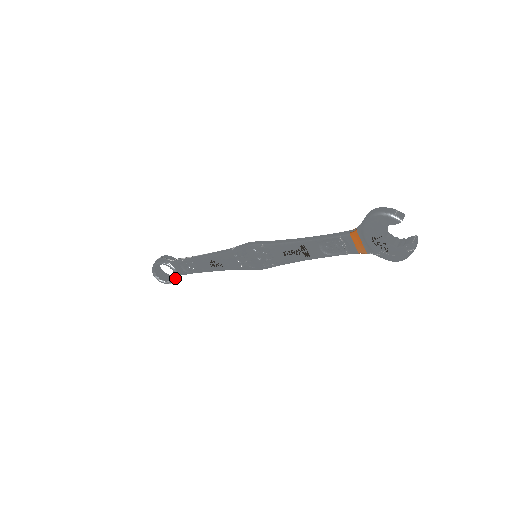
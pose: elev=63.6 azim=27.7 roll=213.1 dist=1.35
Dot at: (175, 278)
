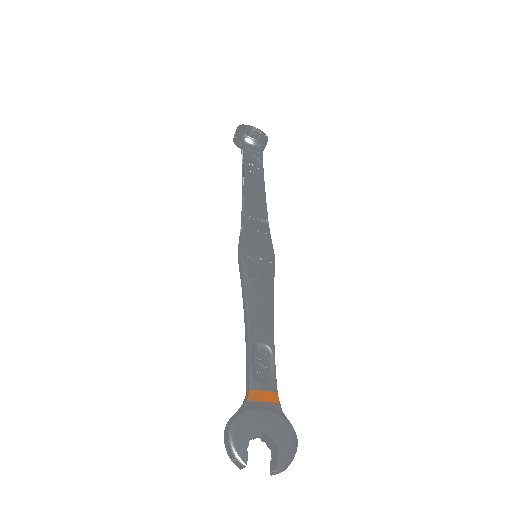
Dot at: occluded
